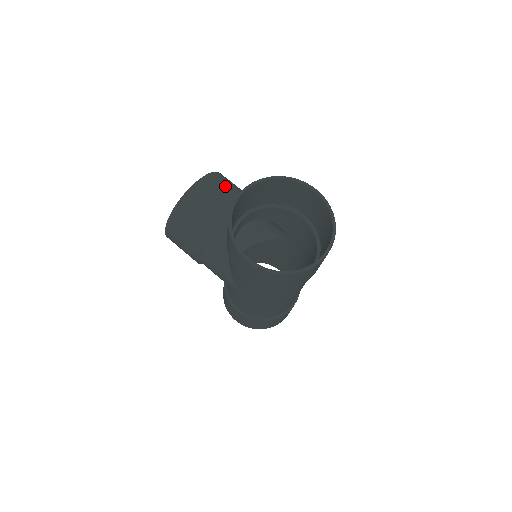
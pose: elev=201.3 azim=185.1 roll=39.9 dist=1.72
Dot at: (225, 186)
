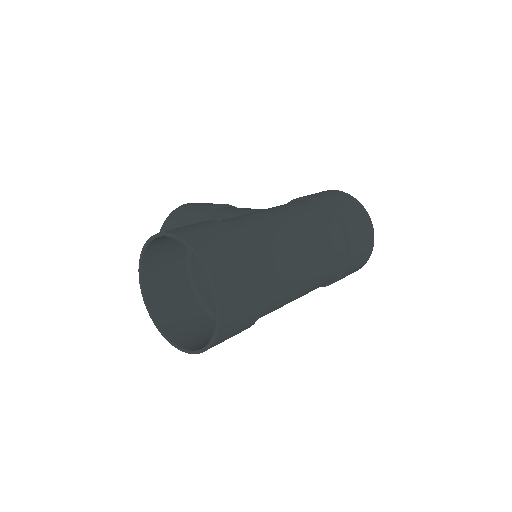
Dot at: occluded
